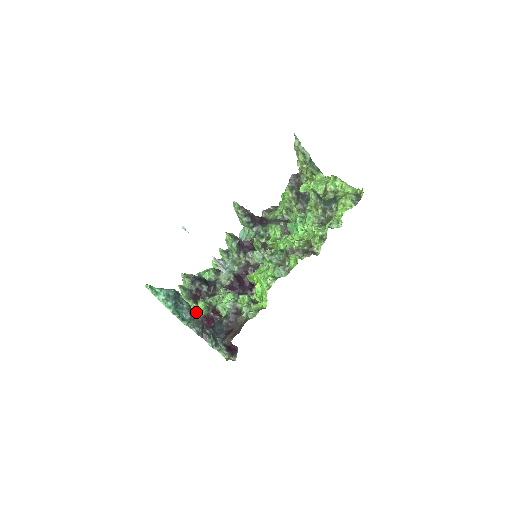
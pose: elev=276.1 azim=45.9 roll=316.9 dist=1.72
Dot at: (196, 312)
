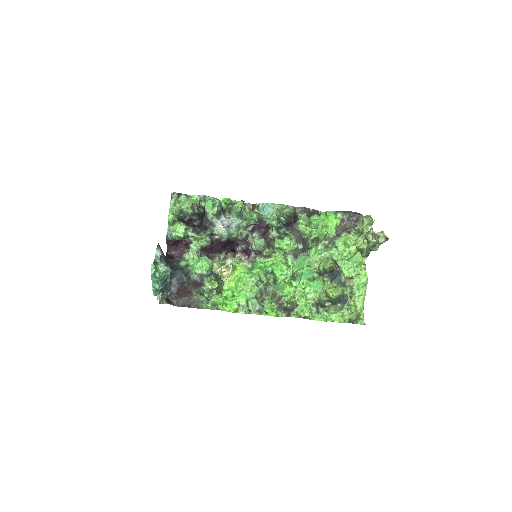
Dot at: (172, 226)
